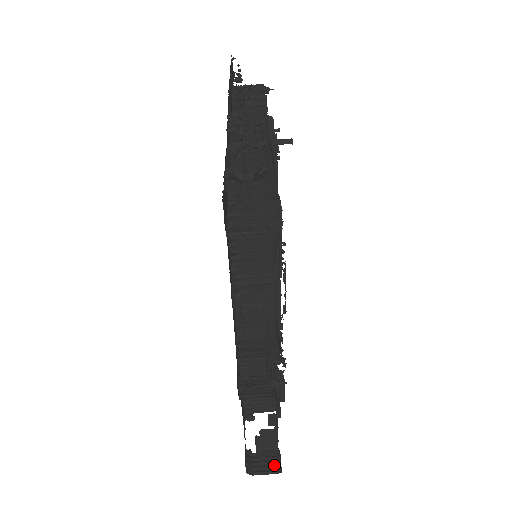
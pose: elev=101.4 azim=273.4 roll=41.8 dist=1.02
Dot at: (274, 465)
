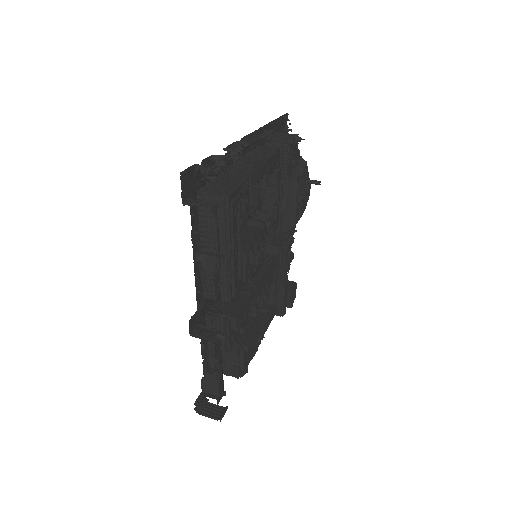
Dot at: (218, 414)
